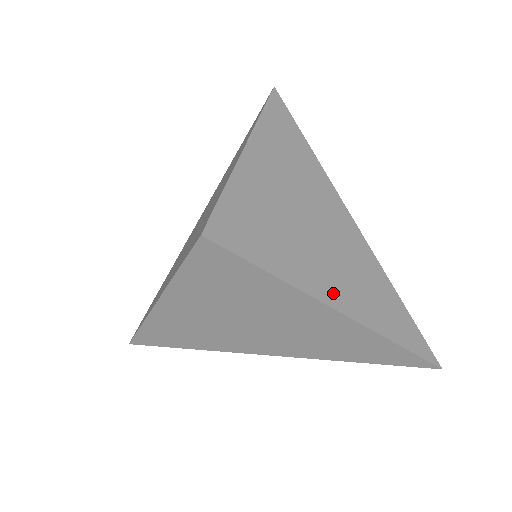
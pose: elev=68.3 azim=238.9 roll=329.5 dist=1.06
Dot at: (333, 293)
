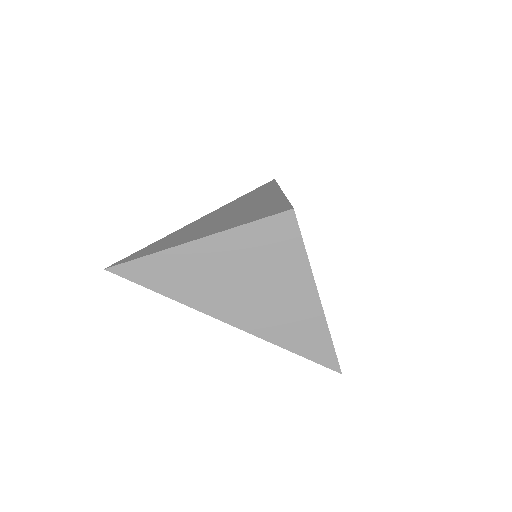
Dot at: occluded
